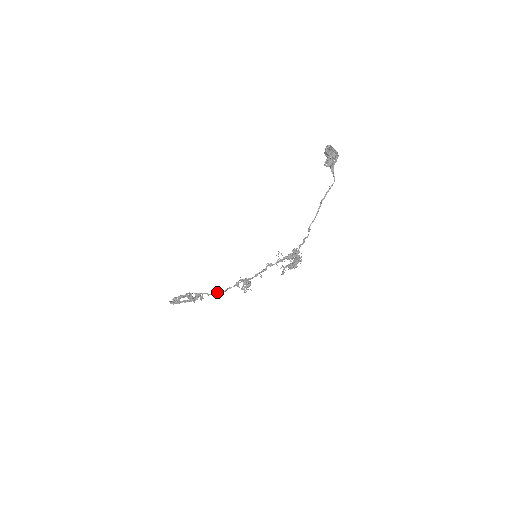
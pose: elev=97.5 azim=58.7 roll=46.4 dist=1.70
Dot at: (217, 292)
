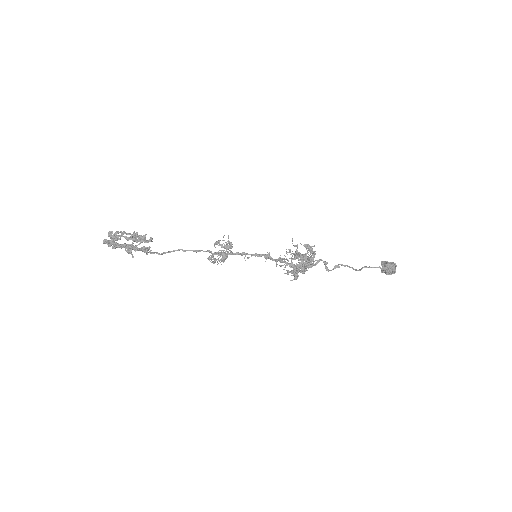
Dot at: (176, 250)
